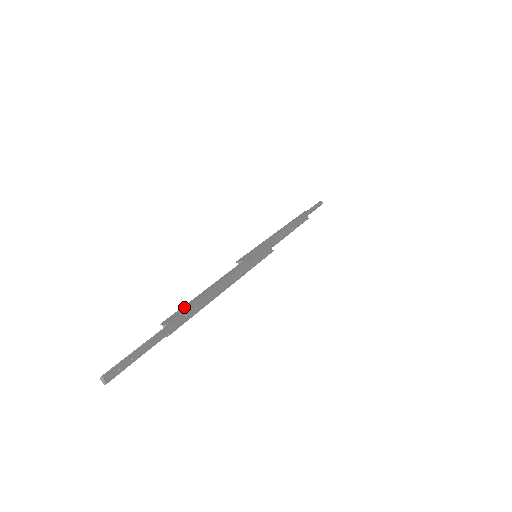
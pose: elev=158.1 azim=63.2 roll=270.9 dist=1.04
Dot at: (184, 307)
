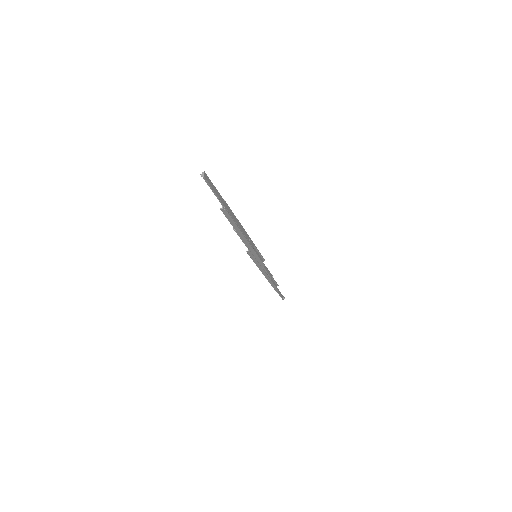
Dot at: occluded
